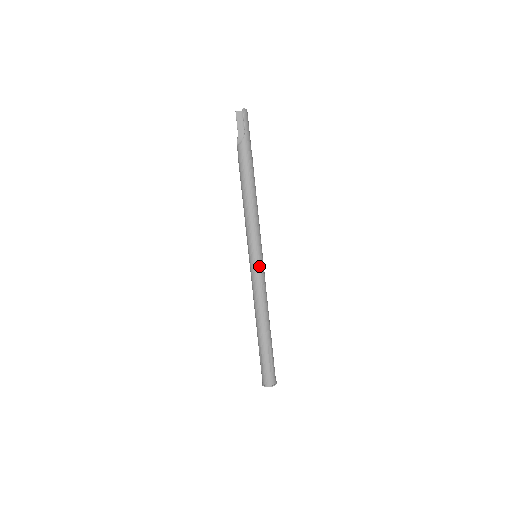
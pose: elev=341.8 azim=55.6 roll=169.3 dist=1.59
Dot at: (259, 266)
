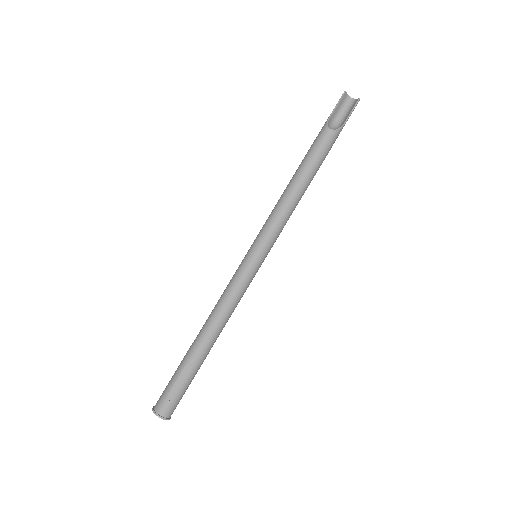
Dot at: (257, 271)
